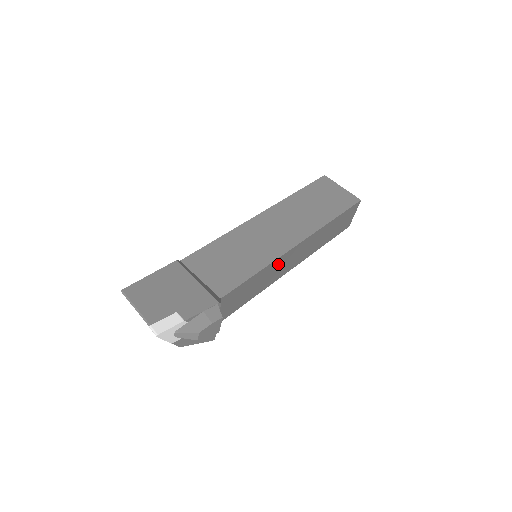
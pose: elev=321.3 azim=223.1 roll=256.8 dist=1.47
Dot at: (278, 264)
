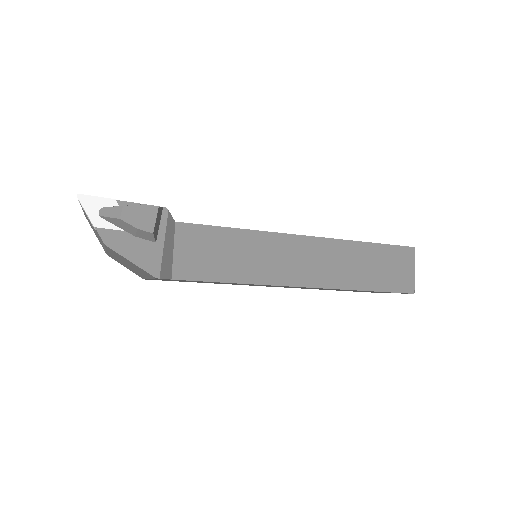
Dot at: (273, 247)
